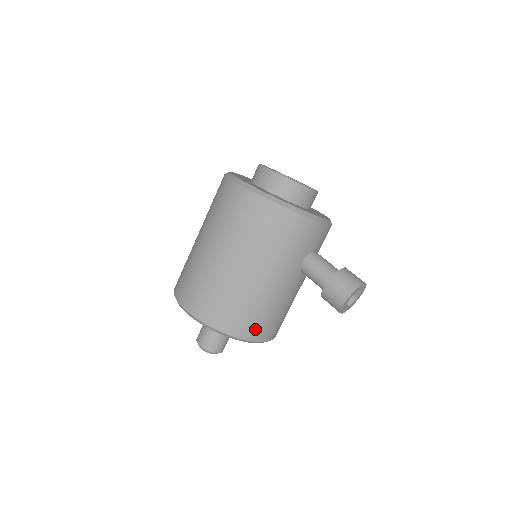
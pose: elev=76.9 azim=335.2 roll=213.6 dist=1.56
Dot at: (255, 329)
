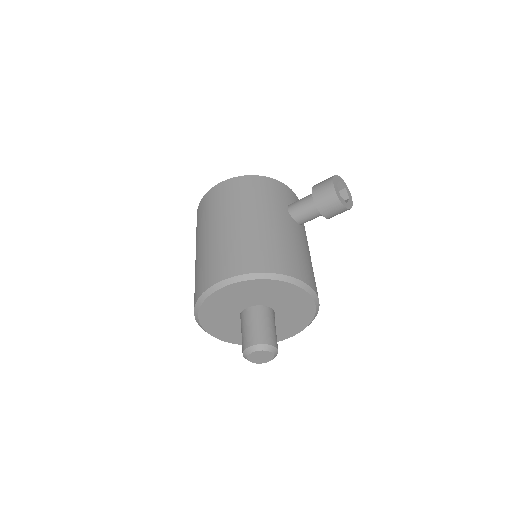
Dot at: (281, 263)
